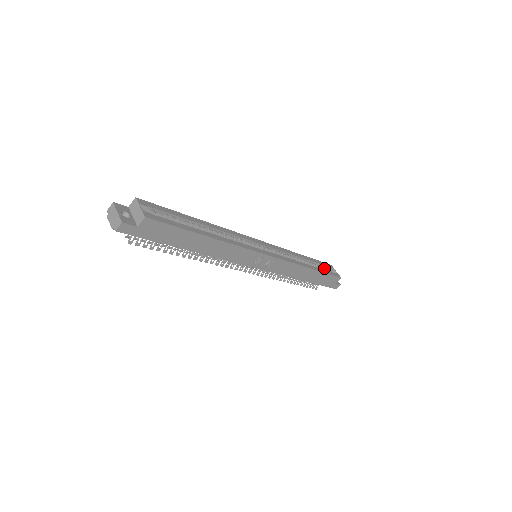
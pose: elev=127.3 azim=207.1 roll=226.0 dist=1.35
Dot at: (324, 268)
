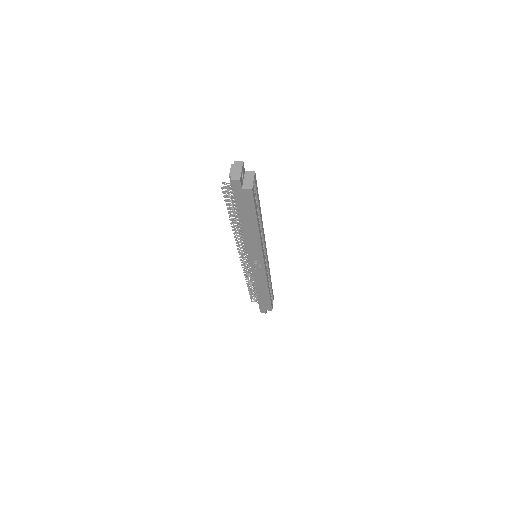
Dot at: occluded
